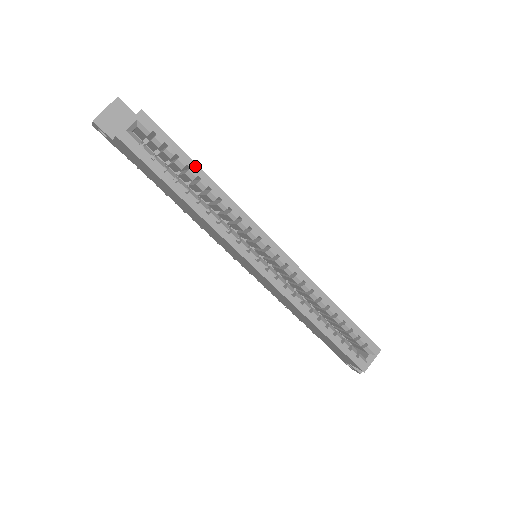
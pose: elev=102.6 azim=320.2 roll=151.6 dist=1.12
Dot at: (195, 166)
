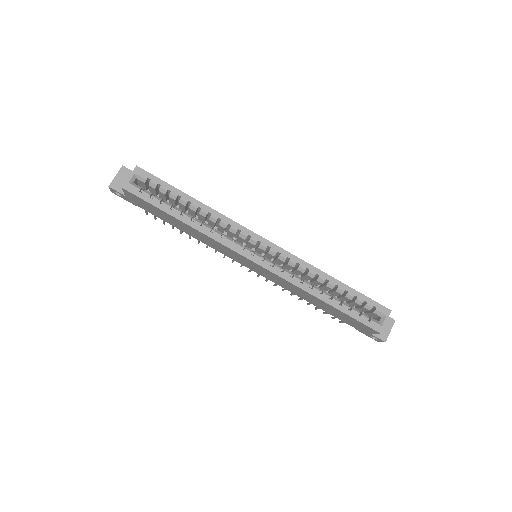
Dot at: (184, 195)
